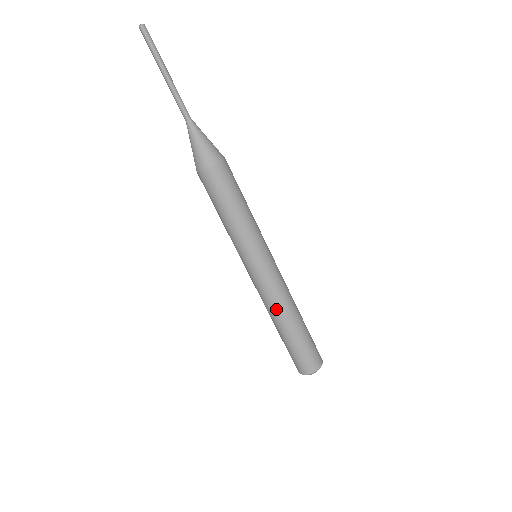
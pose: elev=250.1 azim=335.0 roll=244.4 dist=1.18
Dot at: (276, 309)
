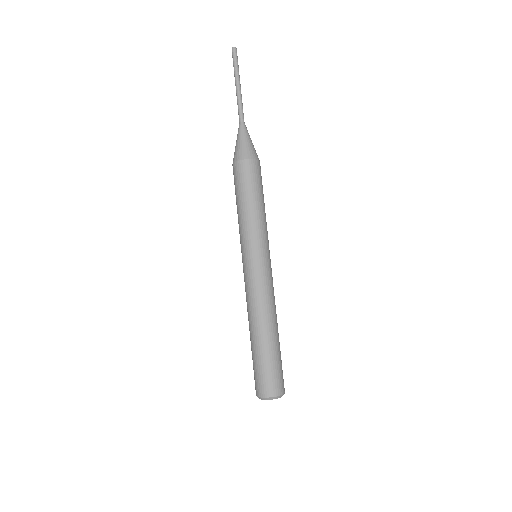
Dot at: (254, 310)
